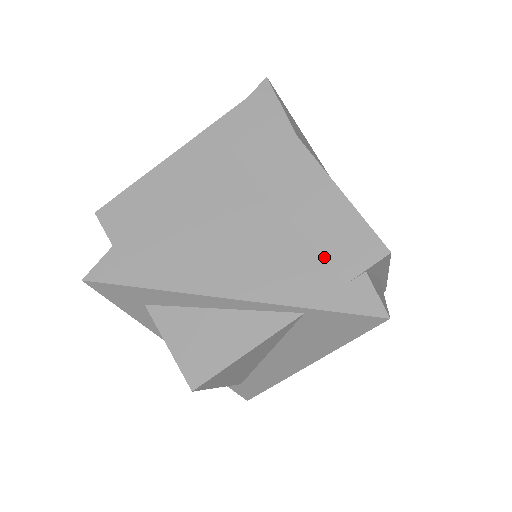
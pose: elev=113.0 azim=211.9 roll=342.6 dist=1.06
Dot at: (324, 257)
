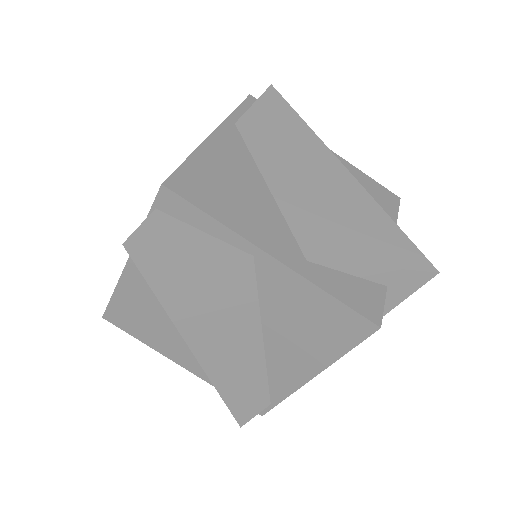
Dot at: occluded
